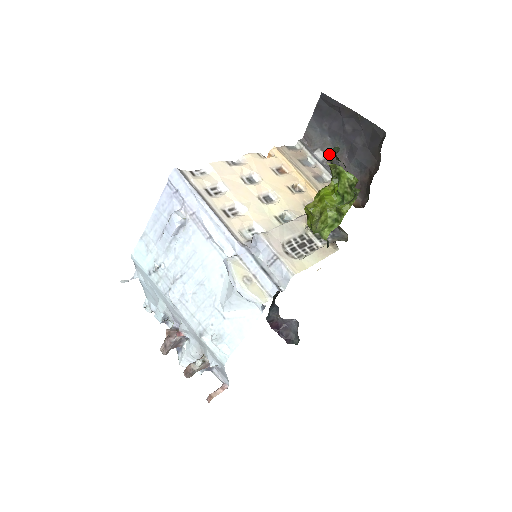
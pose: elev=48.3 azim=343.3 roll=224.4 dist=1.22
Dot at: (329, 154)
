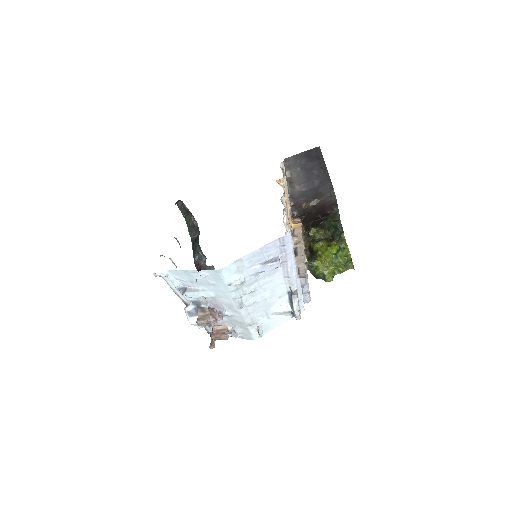
Dot at: (293, 177)
